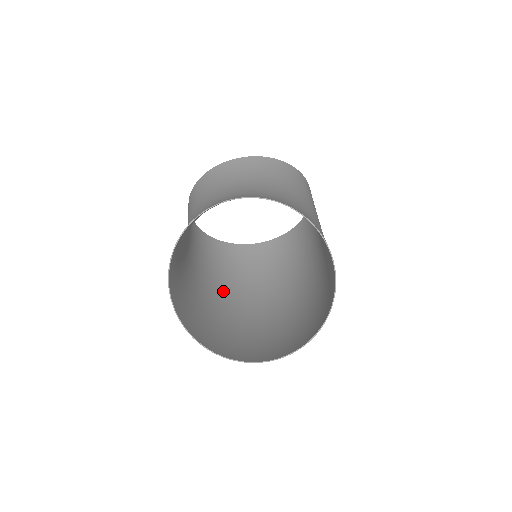
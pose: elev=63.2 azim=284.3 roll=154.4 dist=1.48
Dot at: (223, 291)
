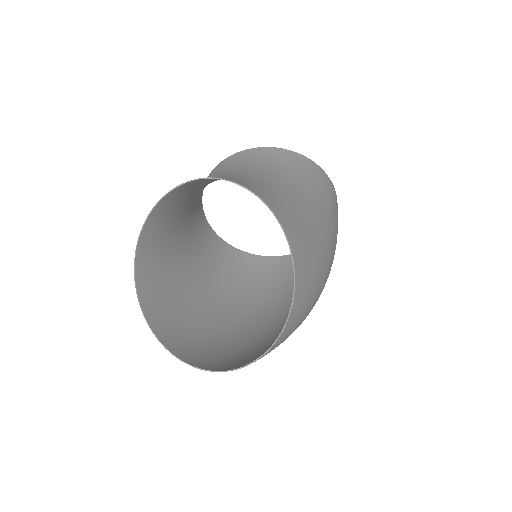
Dot at: (245, 305)
